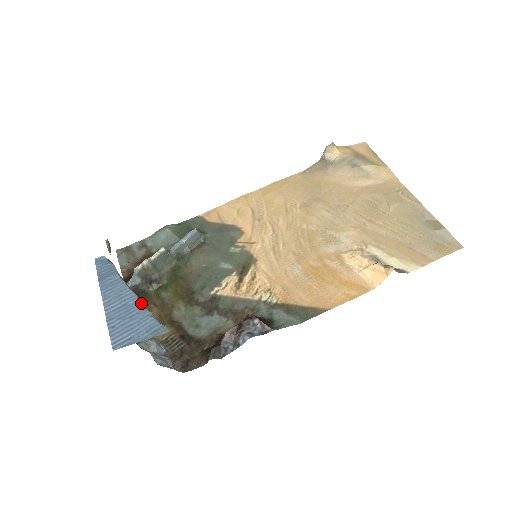
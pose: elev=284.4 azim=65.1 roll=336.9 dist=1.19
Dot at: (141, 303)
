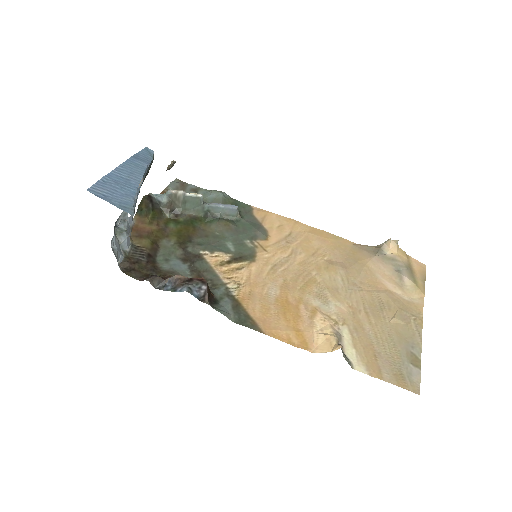
Dot at: (139, 189)
